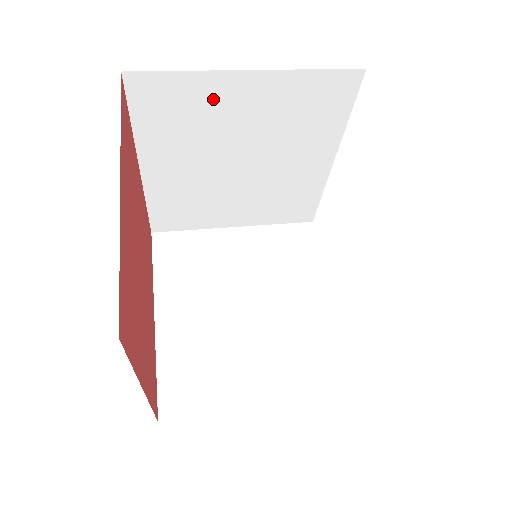
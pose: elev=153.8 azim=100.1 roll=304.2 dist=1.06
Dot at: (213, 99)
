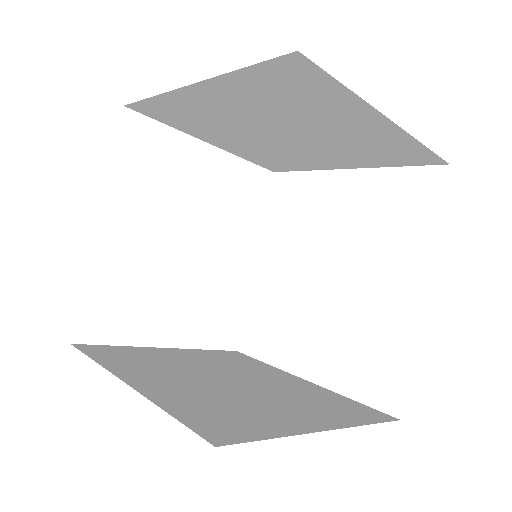
Dot at: (181, 161)
